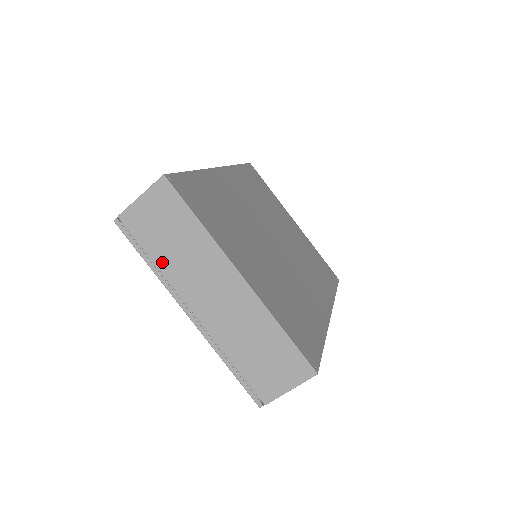
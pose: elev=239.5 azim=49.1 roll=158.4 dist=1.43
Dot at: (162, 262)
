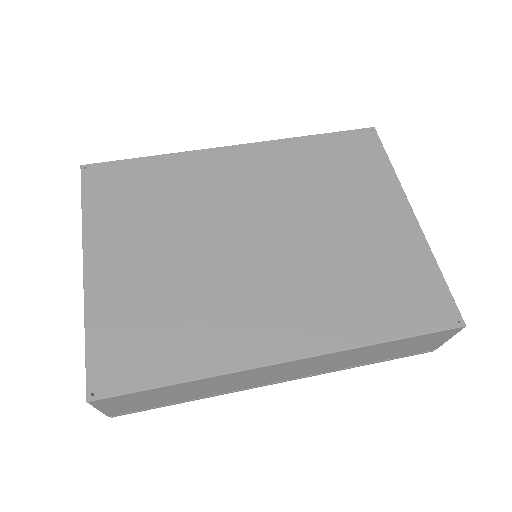
Dot at: occluded
